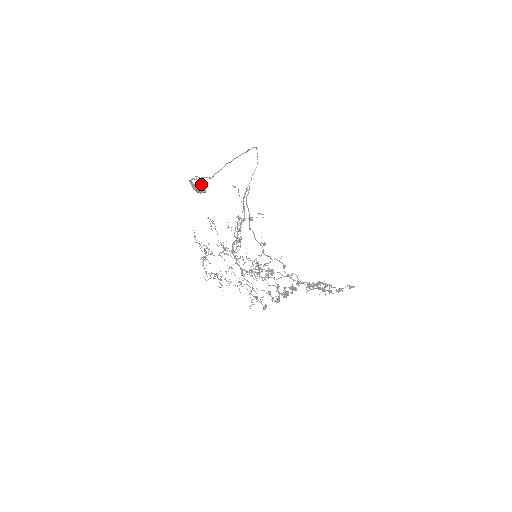
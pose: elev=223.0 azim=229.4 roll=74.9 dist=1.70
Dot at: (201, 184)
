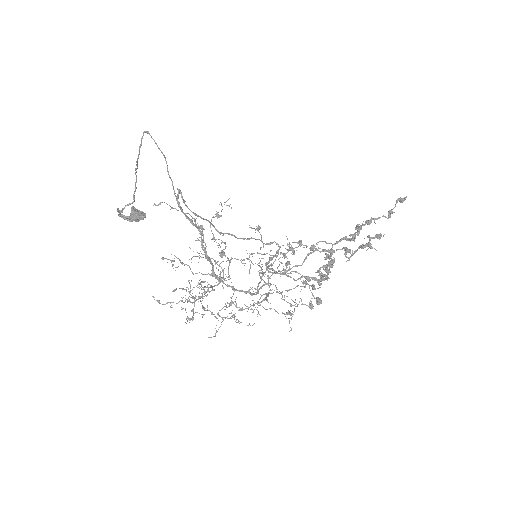
Dot at: (134, 209)
